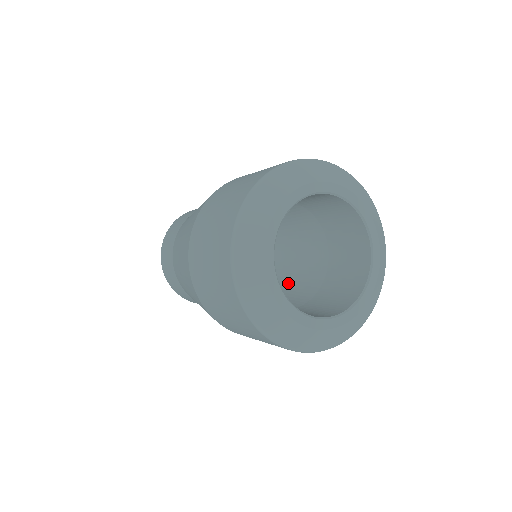
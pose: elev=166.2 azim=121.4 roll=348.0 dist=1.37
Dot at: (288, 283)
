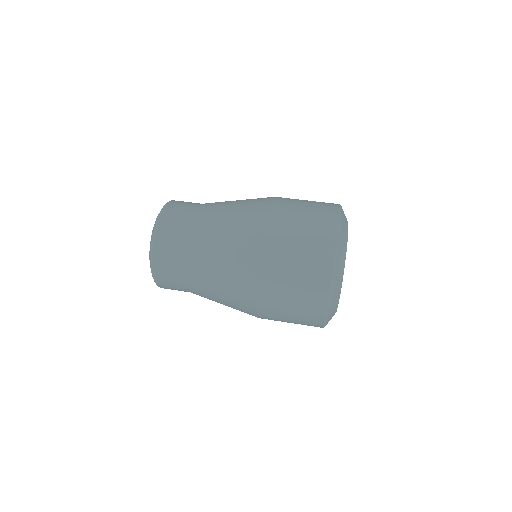
Dot at: occluded
